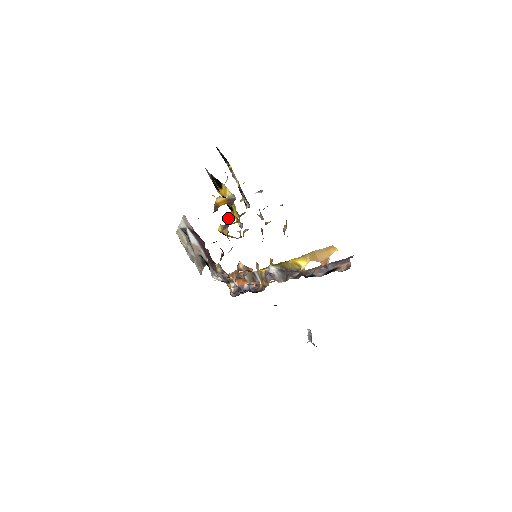
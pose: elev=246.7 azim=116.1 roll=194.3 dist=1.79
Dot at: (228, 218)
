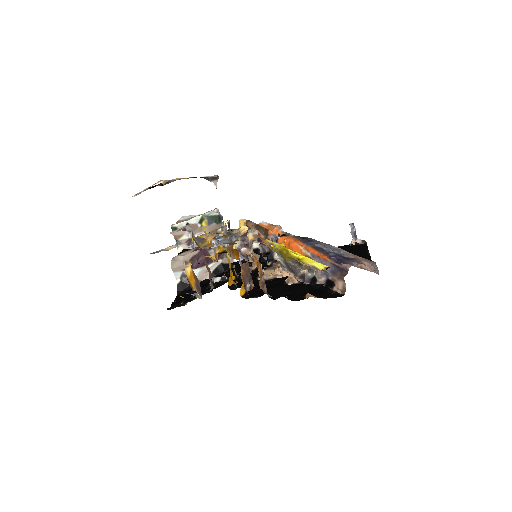
Dot at: occluded
